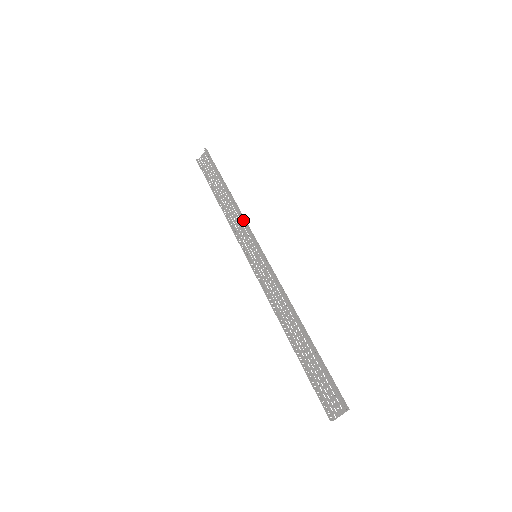
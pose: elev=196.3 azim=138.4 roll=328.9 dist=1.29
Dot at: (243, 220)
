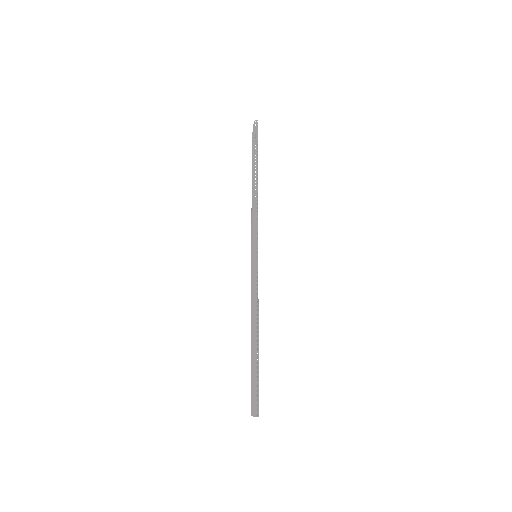
Dot at: (254, 218)
